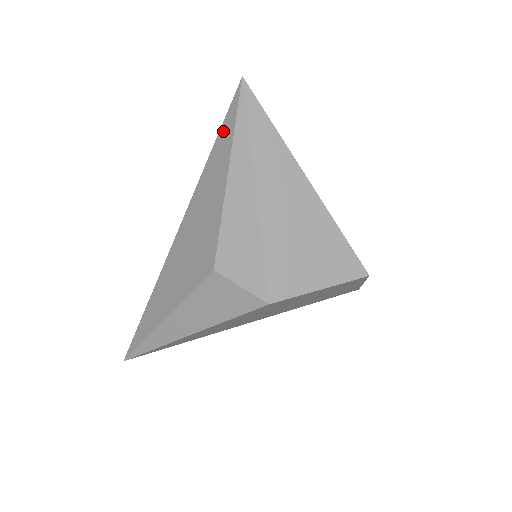
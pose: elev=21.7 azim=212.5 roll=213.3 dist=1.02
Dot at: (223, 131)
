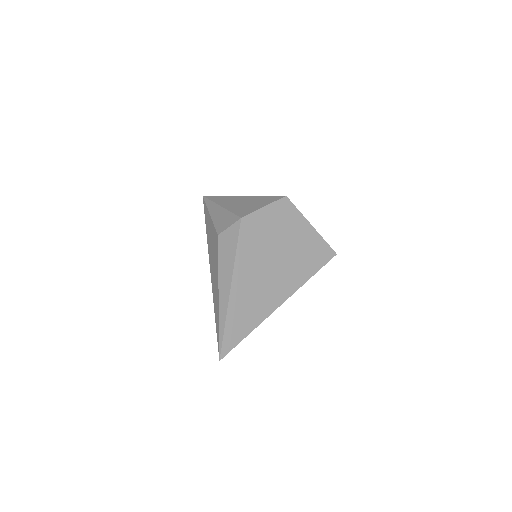
Dot at: (205, 213)
